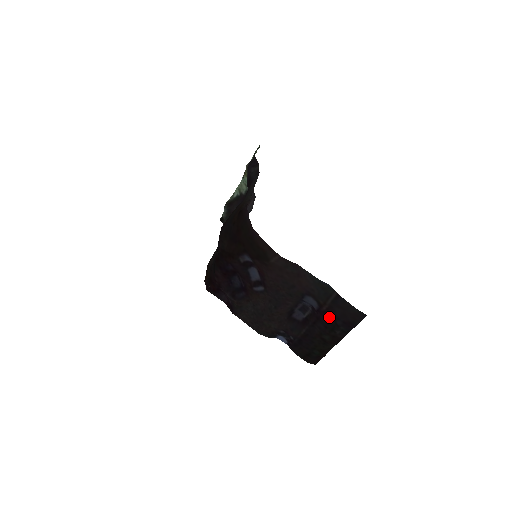
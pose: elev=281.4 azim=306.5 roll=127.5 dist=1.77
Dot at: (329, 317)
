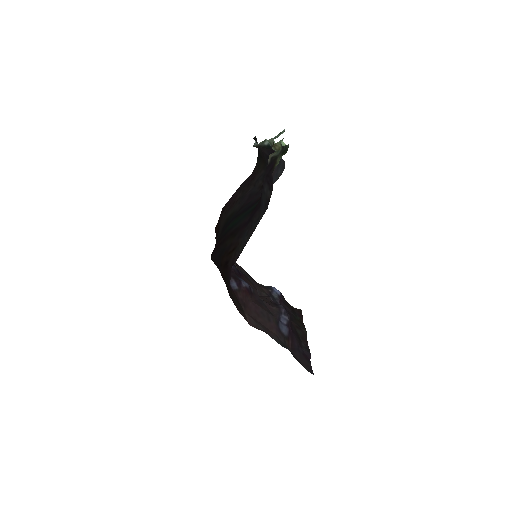
Dot at: (295, 342)
